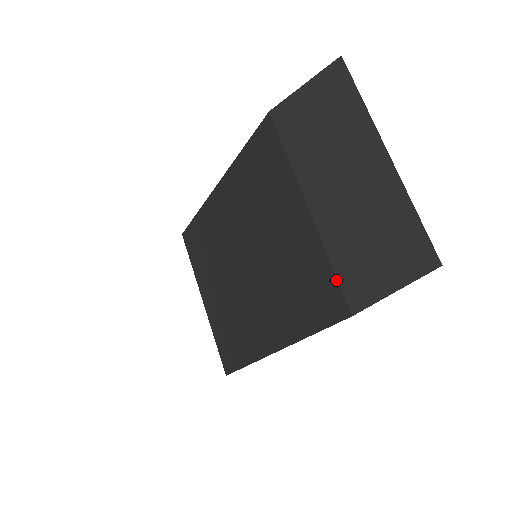
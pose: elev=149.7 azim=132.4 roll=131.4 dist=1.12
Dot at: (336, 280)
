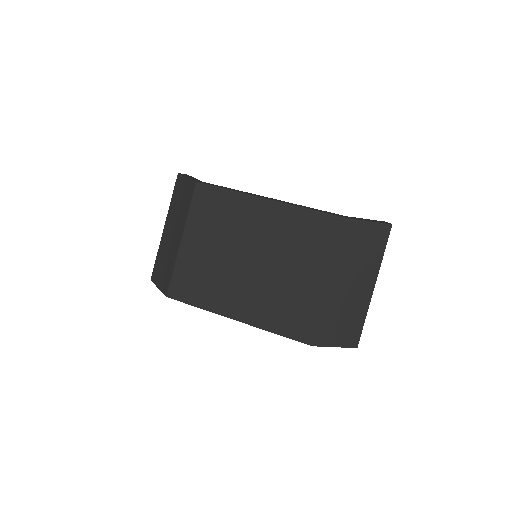
Dot at: (317, 326)
